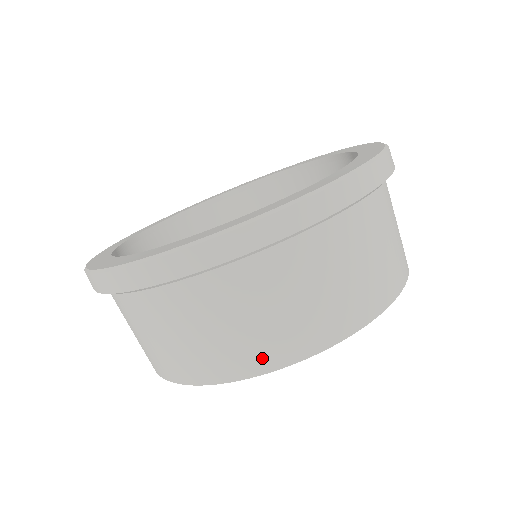
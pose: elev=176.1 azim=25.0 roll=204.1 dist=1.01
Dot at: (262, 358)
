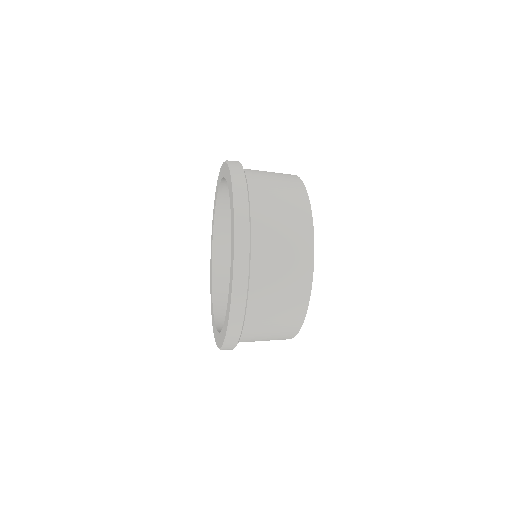
Dot at: occluded
